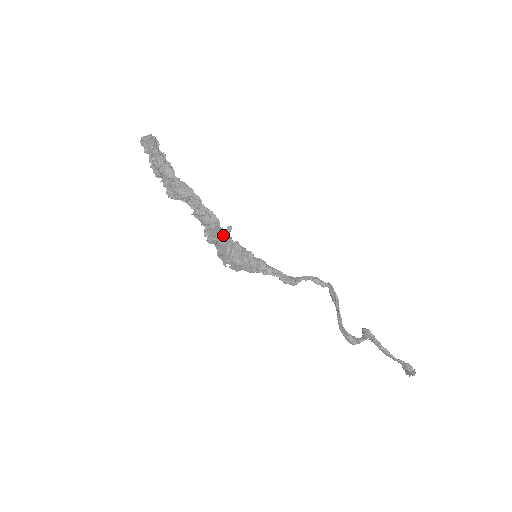
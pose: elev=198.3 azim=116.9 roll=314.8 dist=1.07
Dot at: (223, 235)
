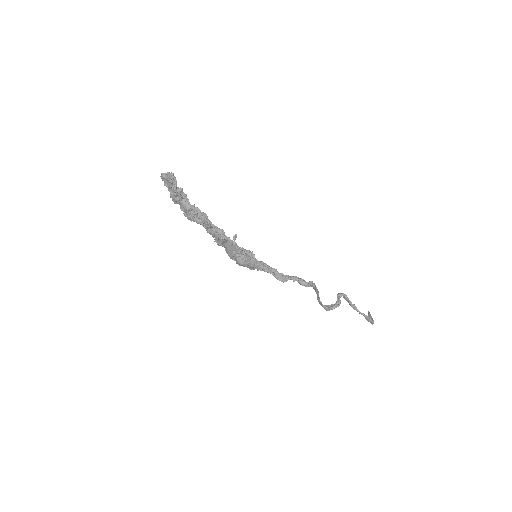
Dot at: (230, 245)
